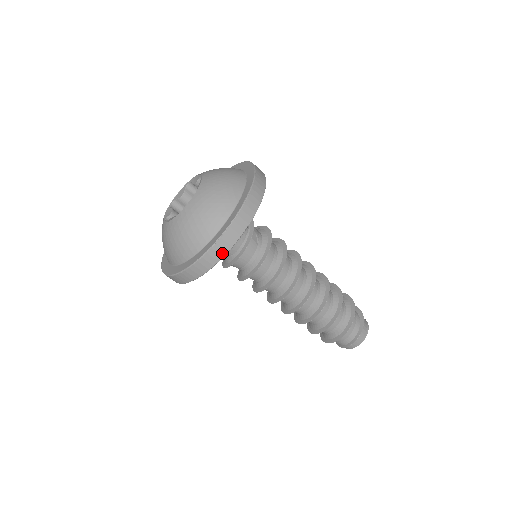
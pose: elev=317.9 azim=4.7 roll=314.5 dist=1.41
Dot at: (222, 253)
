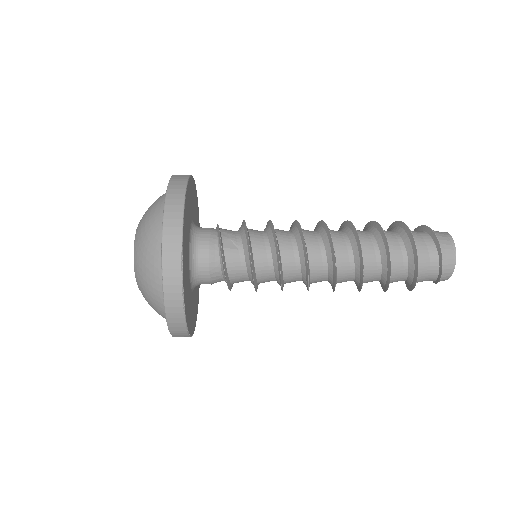
Dot at: (178, 297)
